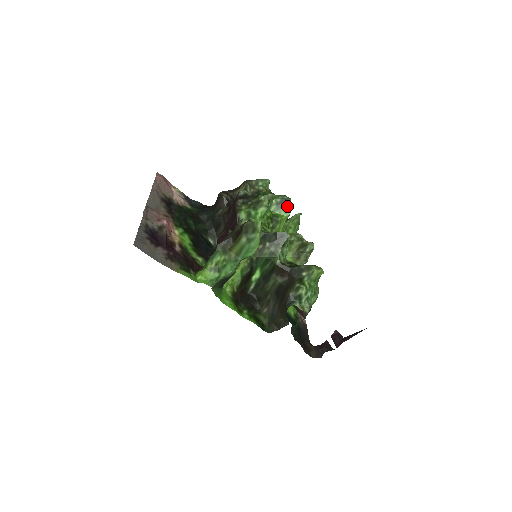
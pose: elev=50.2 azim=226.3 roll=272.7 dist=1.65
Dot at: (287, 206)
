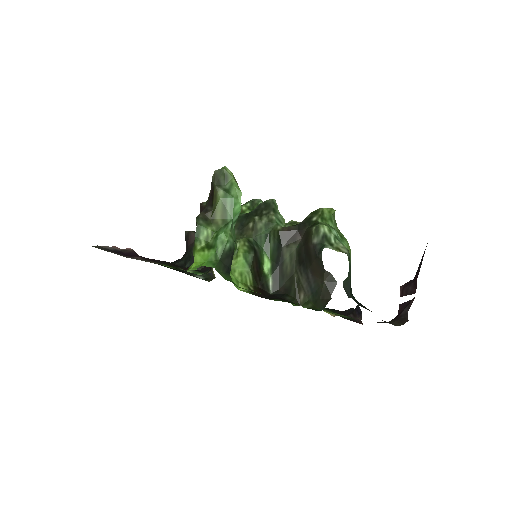
Dot at: occluded
